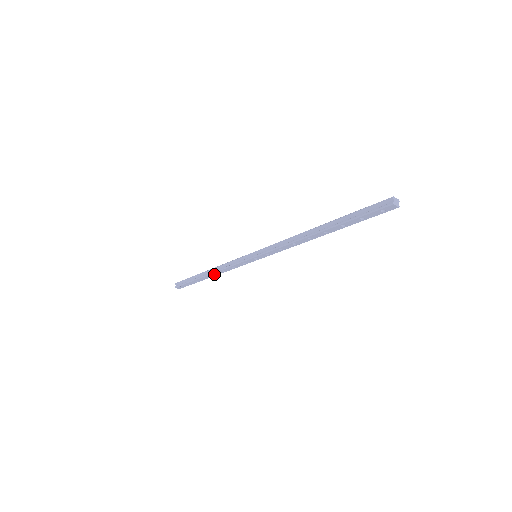
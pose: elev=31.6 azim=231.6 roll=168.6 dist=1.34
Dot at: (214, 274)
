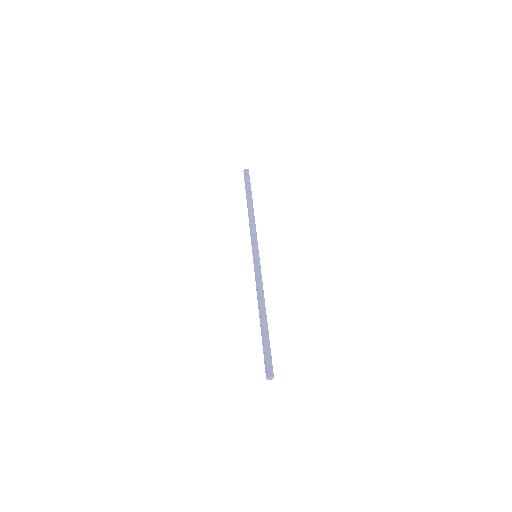
Dot at: occluded
